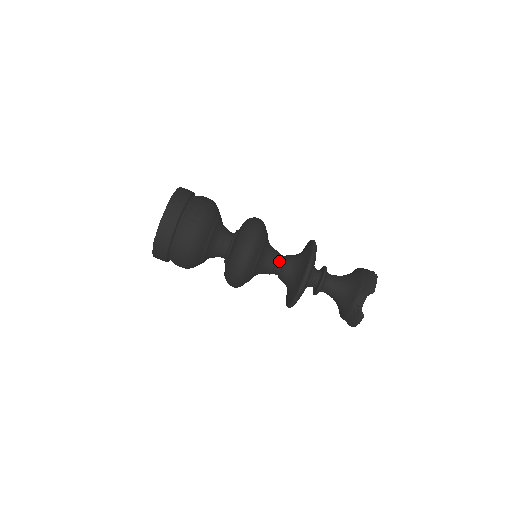
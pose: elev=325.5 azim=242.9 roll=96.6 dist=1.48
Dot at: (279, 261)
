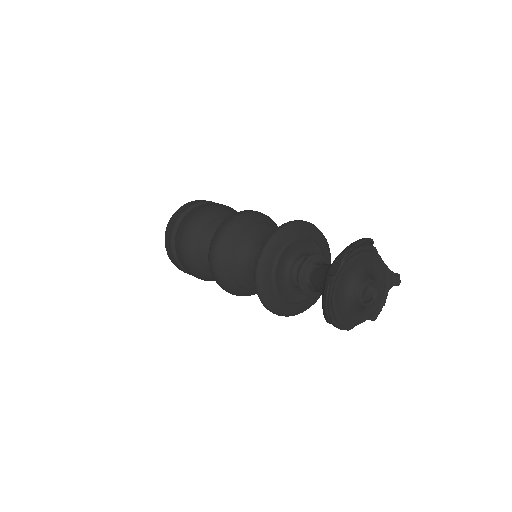
Dot at: occluded
